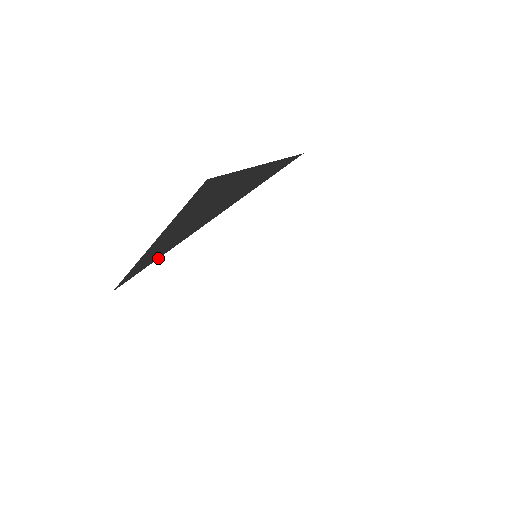
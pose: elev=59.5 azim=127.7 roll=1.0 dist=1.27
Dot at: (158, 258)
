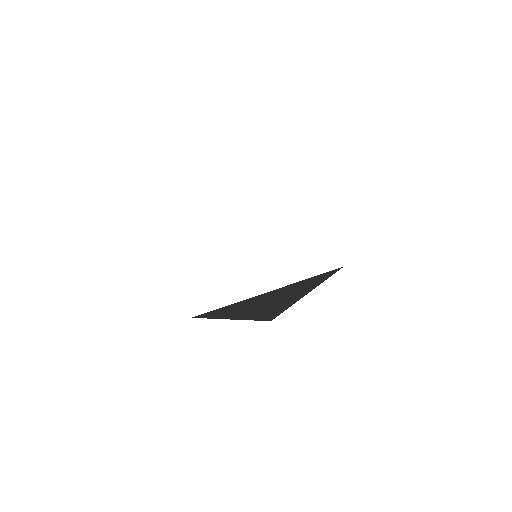
Dot at: occluded
